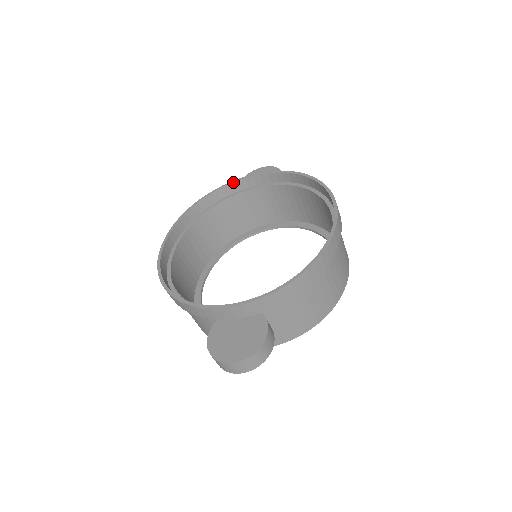
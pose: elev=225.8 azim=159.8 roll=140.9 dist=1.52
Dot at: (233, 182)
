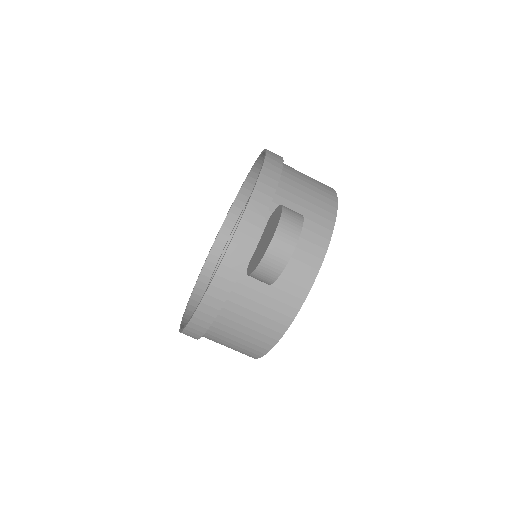
Dot at: (204, 264)
